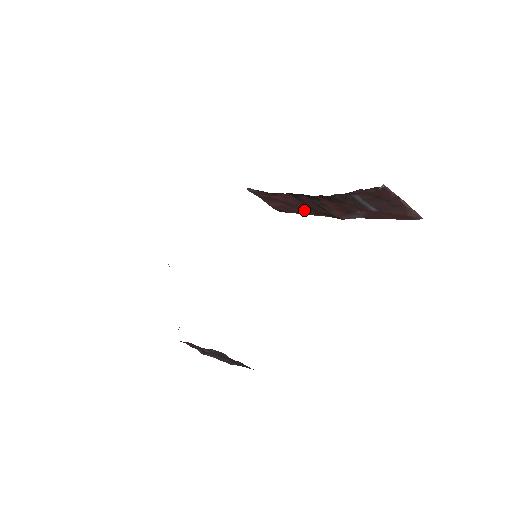
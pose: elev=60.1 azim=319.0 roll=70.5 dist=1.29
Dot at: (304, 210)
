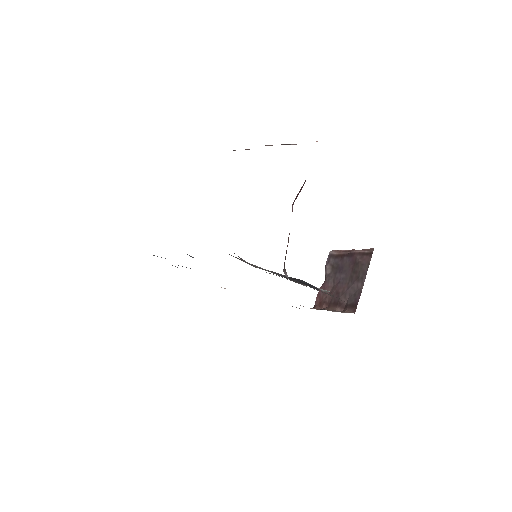
Dot at: occluded
